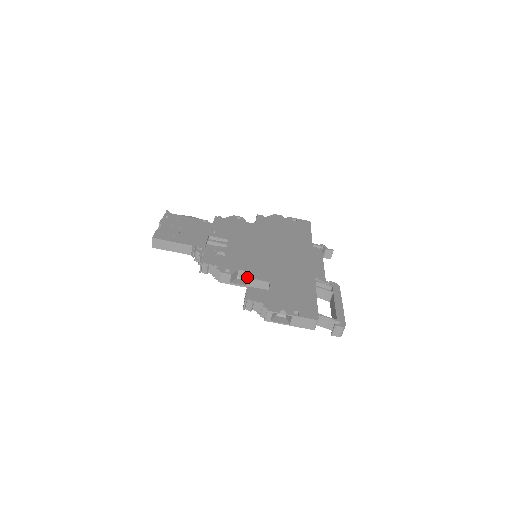
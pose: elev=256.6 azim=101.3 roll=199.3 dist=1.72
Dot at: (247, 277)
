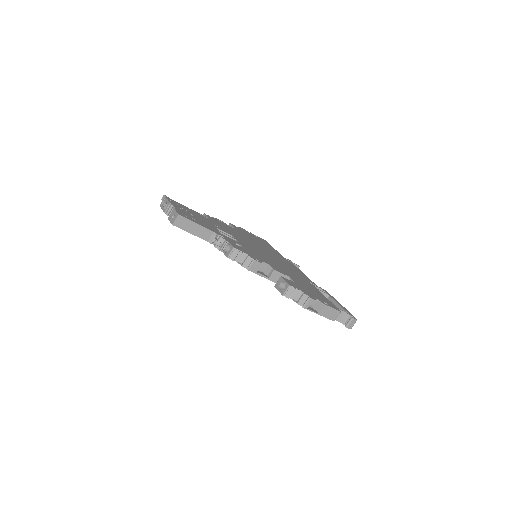
Dot at: (270, 270)
